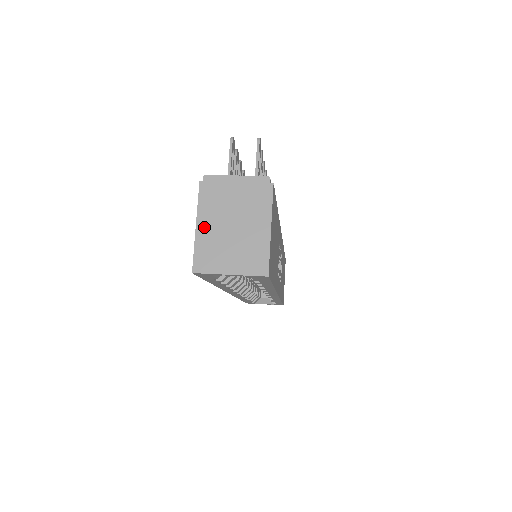
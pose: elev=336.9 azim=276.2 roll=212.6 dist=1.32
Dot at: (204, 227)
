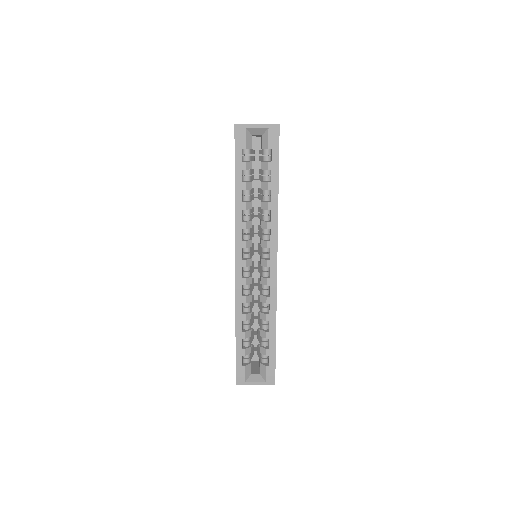
Dot at: occluded
